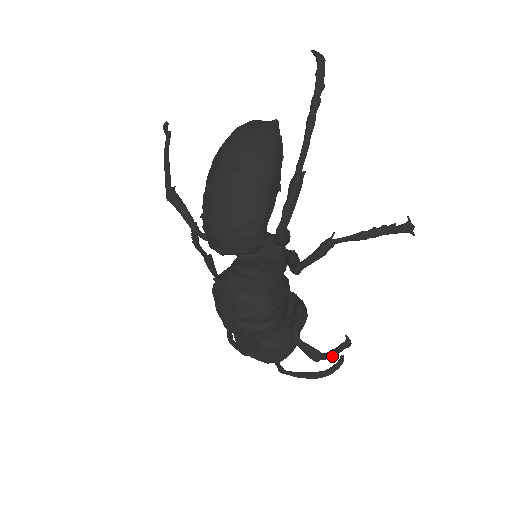
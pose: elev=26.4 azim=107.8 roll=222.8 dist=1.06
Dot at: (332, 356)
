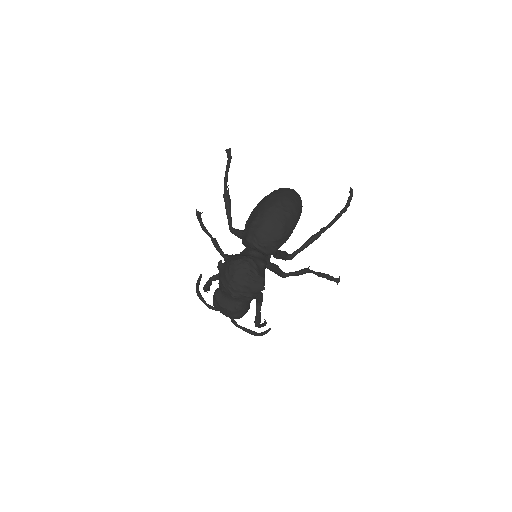
Dot at: occluded
